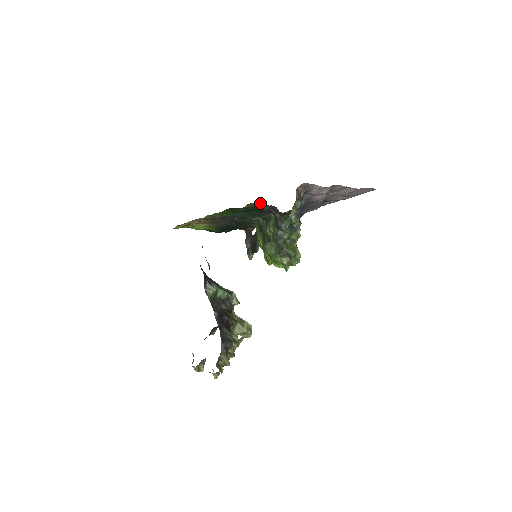
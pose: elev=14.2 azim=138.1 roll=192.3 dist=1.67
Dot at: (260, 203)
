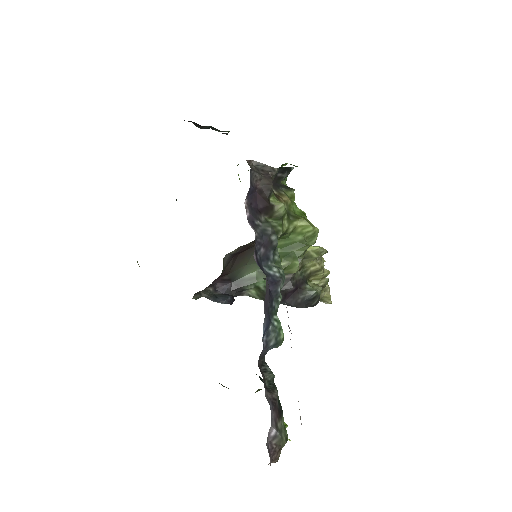
Dot at: occluded
